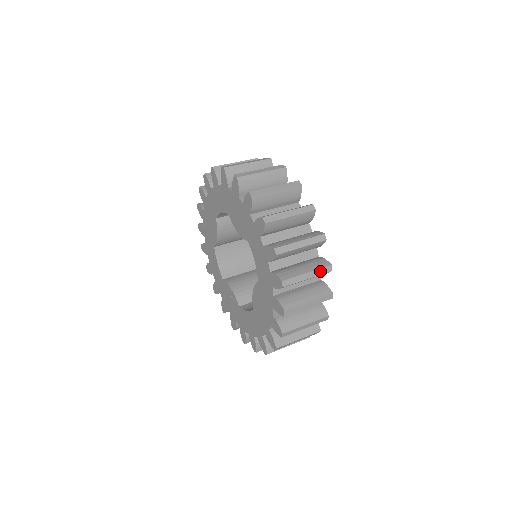
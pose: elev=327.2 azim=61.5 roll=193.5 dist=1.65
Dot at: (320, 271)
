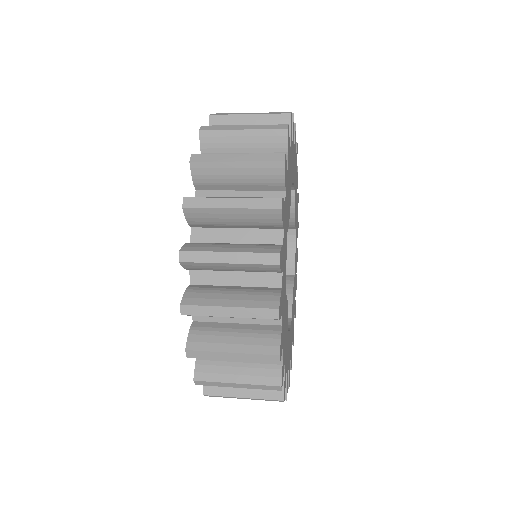
Dot at: (254, 312)
